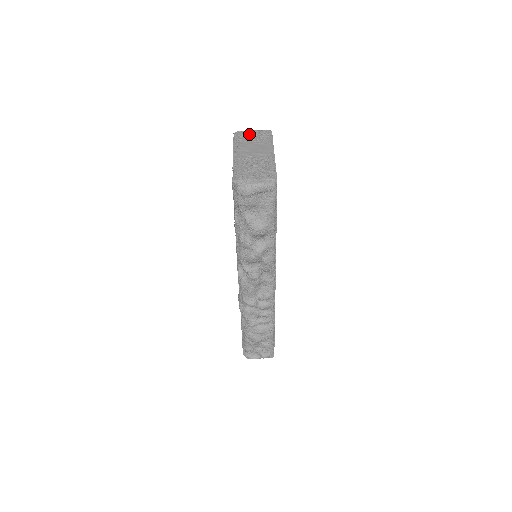
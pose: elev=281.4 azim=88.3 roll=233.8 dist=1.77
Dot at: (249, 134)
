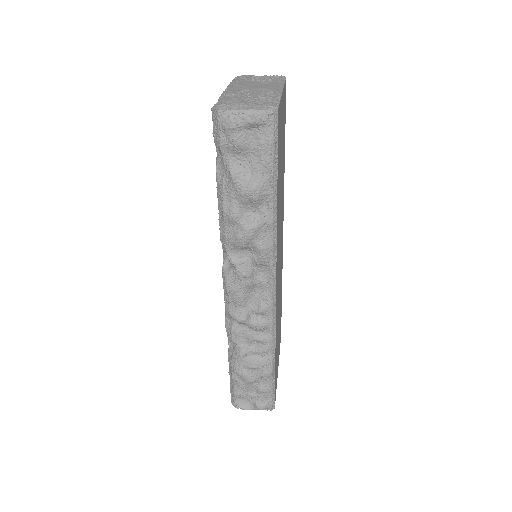
Dot at: (254, 77)
